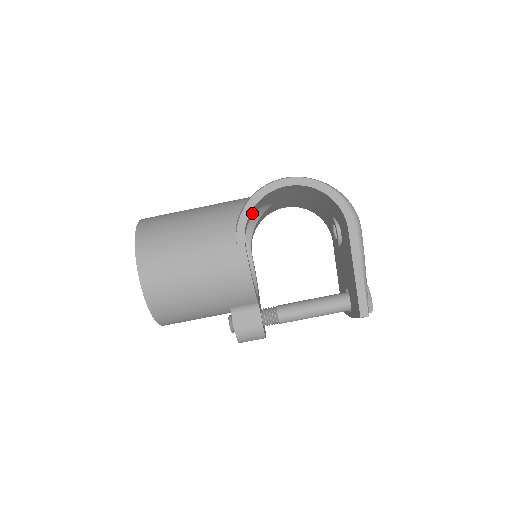
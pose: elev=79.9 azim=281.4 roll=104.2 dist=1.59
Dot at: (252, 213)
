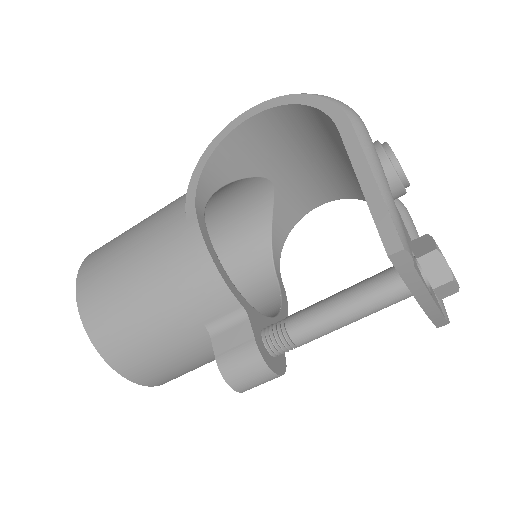
Dot at: (217, 179)
